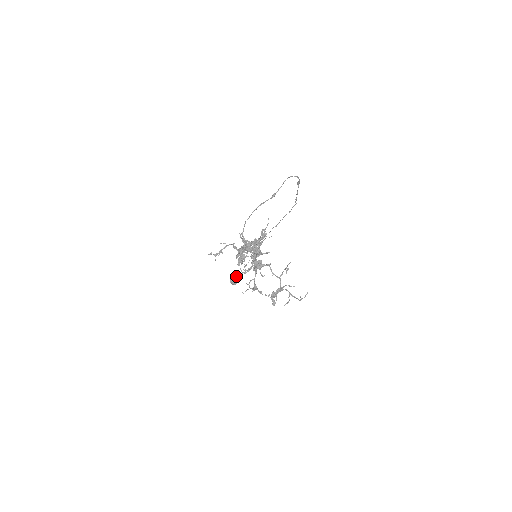
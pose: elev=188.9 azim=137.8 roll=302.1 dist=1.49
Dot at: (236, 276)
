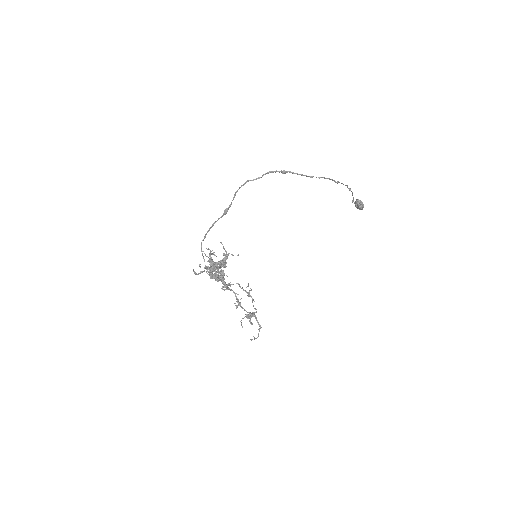
Dot at: (356, 204)
